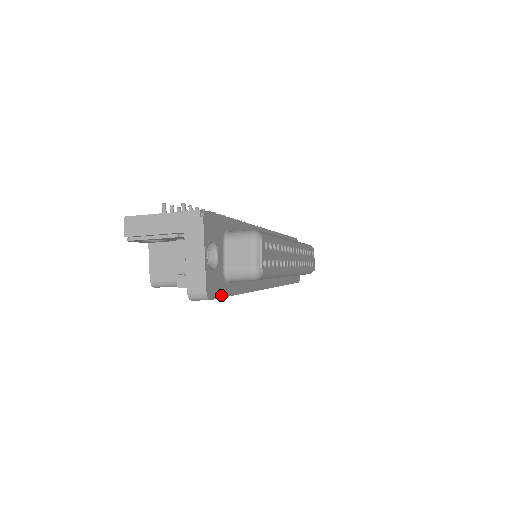
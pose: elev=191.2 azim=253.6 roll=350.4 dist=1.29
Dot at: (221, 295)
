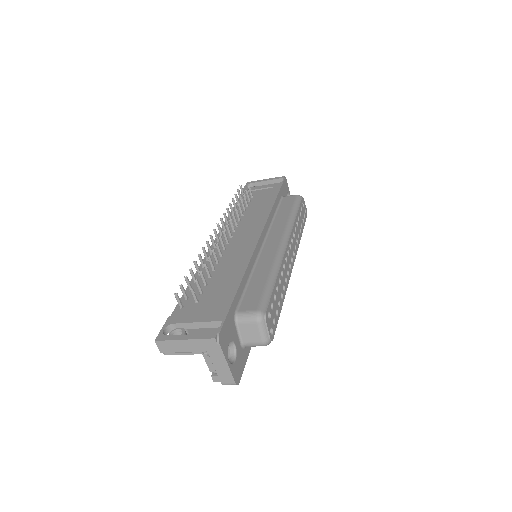
Dot at: (244, 364)
